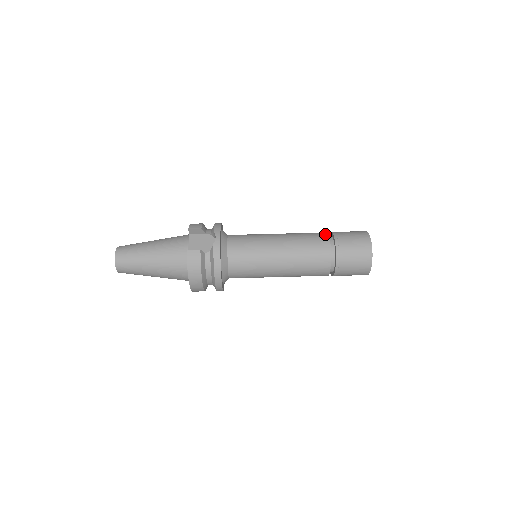
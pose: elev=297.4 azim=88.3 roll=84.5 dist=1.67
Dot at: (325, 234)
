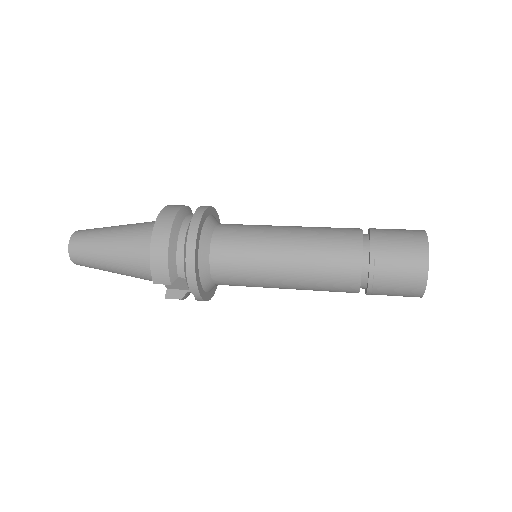
Dot at: occluded
